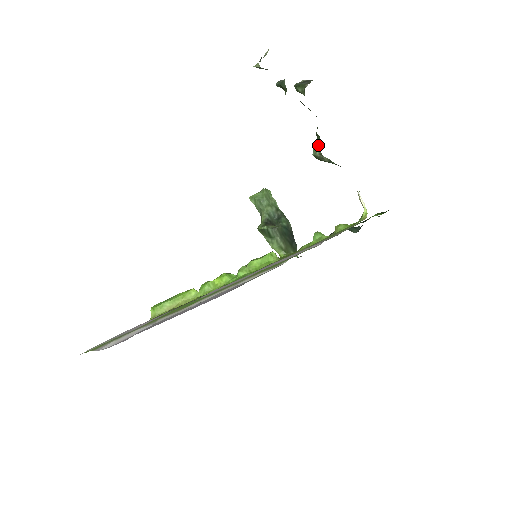
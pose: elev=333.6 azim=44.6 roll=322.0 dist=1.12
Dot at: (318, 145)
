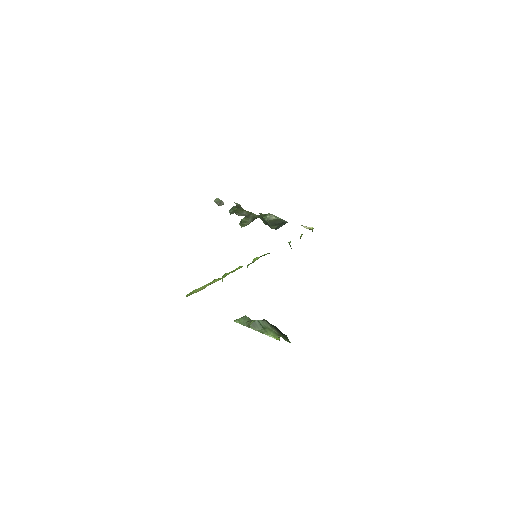
Dot at: (266, 215)
